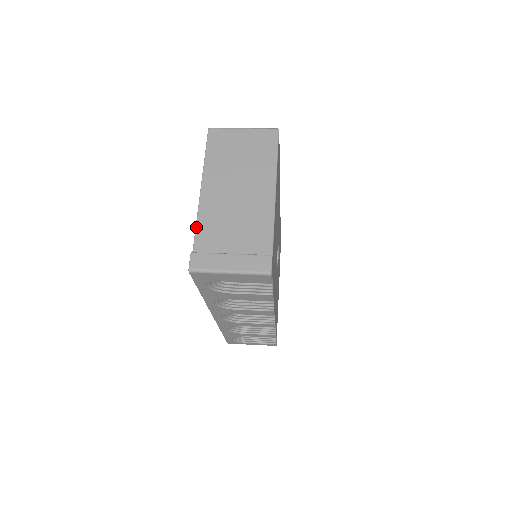
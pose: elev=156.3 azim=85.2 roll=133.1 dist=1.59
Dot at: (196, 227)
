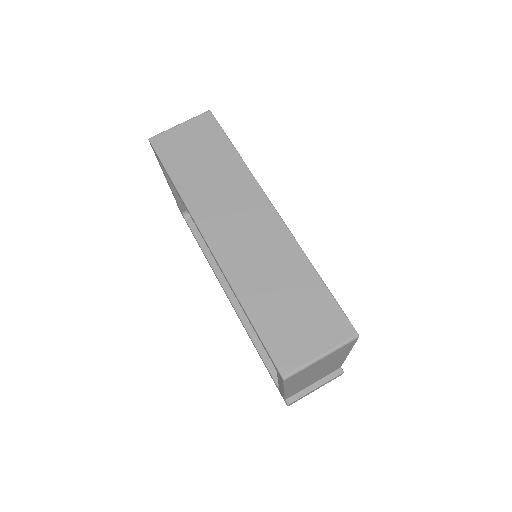
Dot at: (285, 397)
